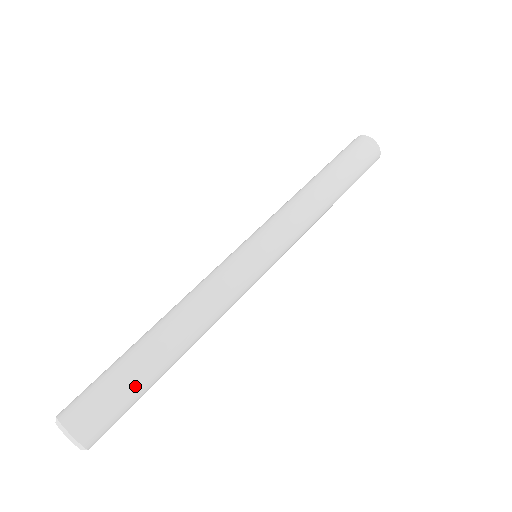
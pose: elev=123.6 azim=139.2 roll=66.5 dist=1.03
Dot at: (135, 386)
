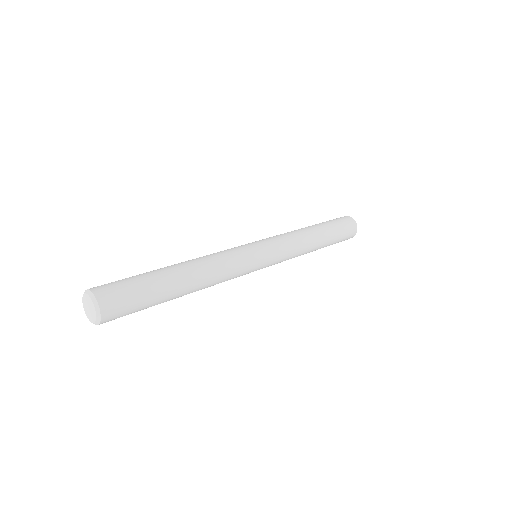
Dot at: (148, 284)
